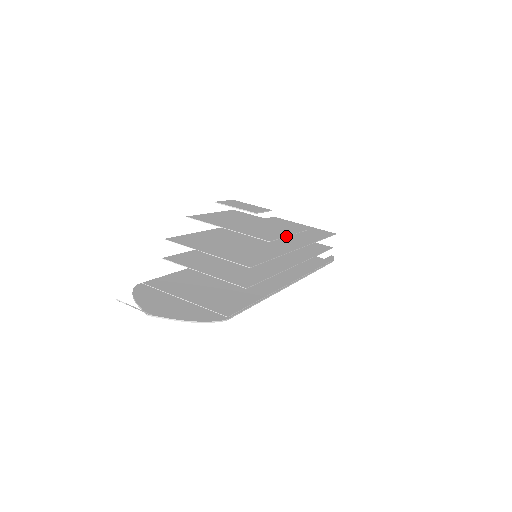
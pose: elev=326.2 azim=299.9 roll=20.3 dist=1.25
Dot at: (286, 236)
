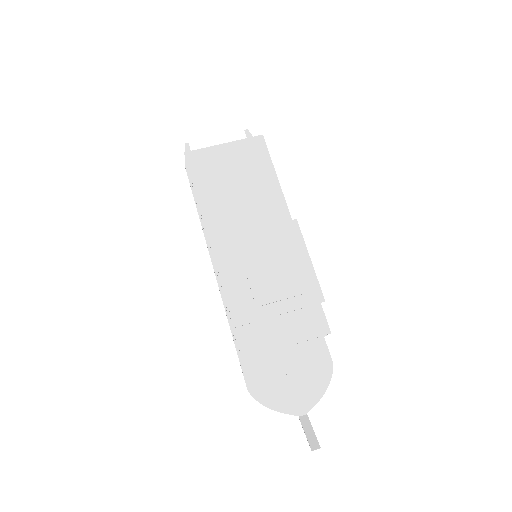
Dot at: (313, 267)
